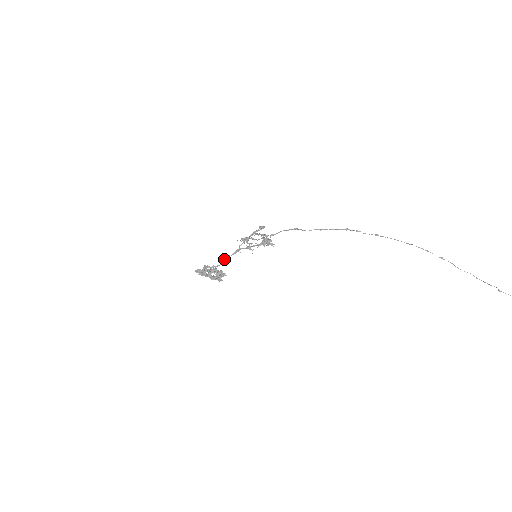
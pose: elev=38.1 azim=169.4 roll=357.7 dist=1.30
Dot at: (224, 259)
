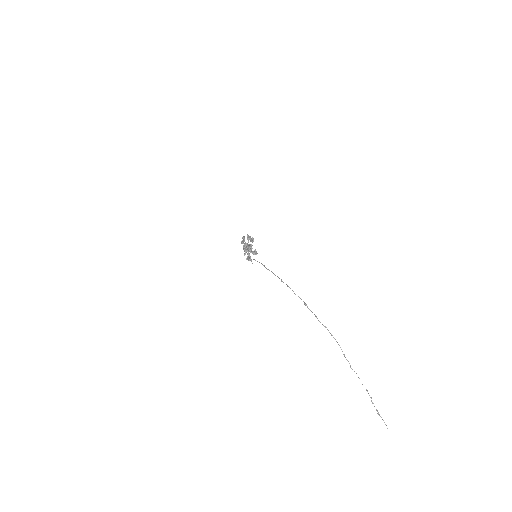
Dot at: occluded
